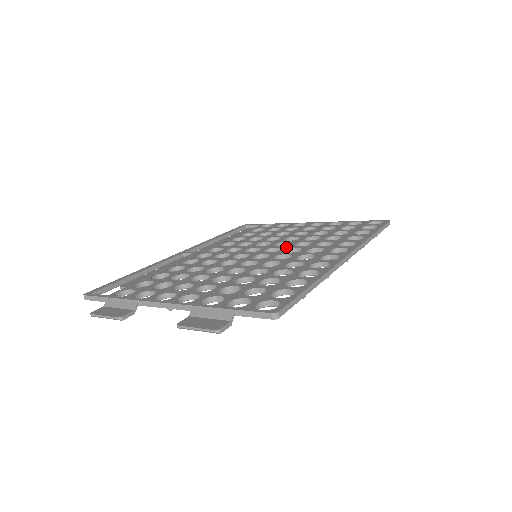
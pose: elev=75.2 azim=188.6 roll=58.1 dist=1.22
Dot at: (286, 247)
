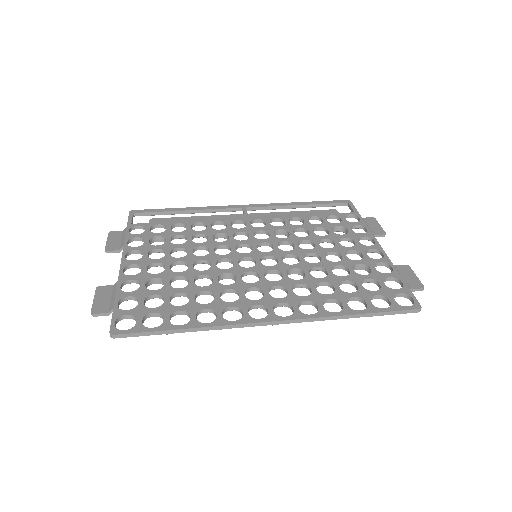
Dot at: (280, 266)
